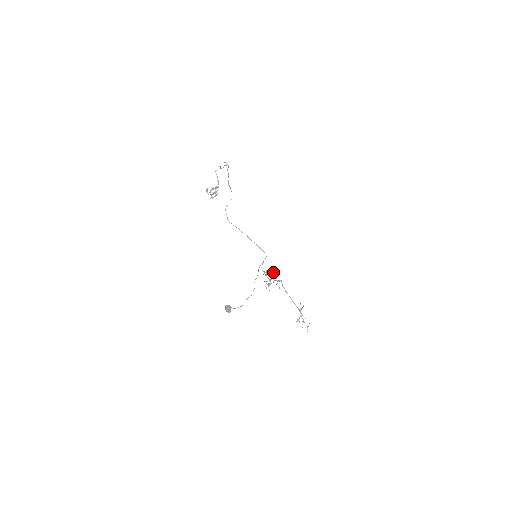
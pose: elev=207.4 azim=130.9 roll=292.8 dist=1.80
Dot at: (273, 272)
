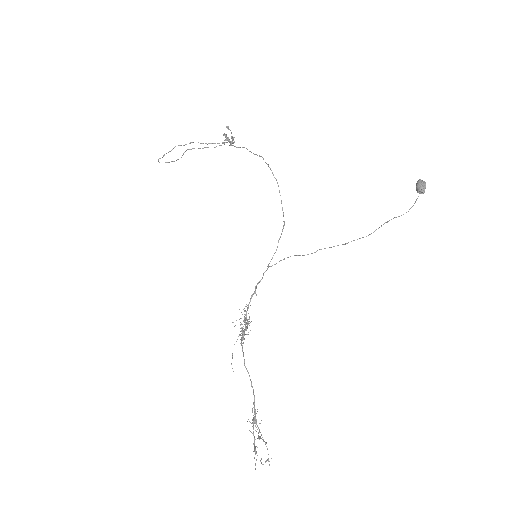
Dot at: (244, 314)
